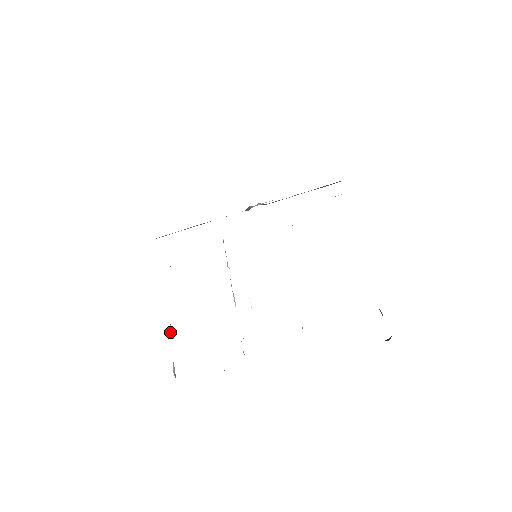
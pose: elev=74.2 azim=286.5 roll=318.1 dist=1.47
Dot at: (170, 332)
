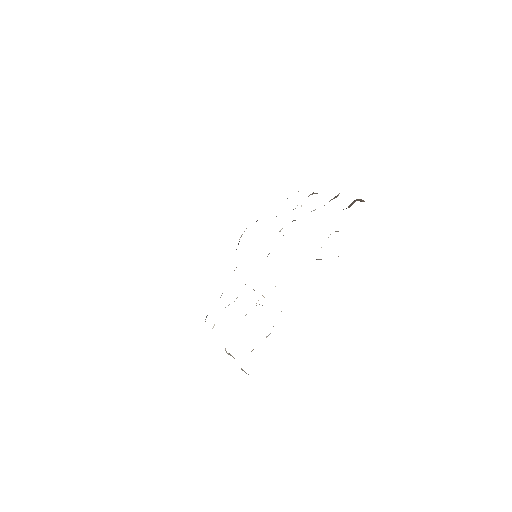
Dot at: occluded
